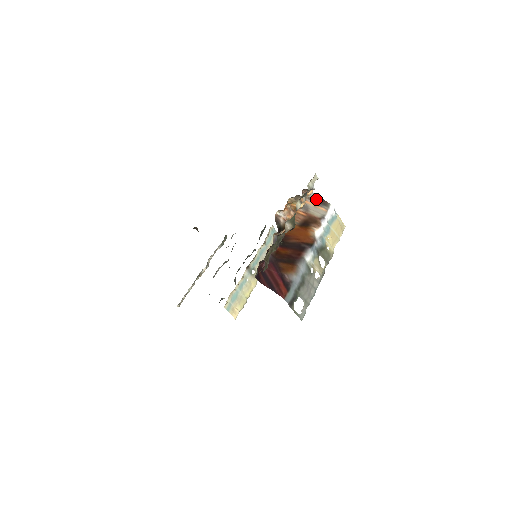
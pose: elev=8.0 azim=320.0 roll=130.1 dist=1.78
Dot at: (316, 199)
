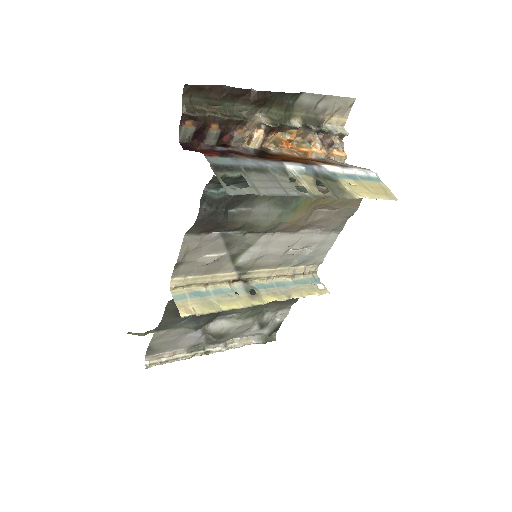
Dot at: (348, 164)
